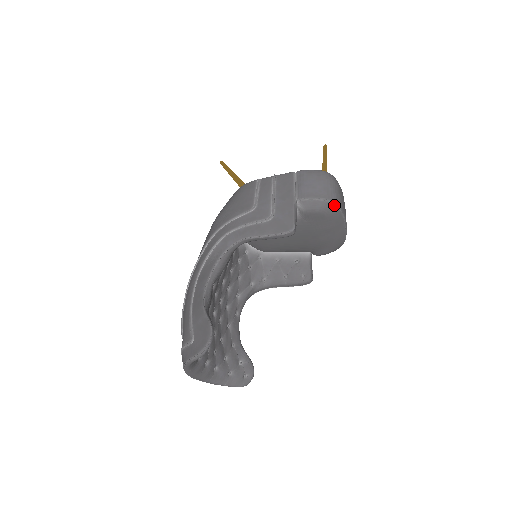
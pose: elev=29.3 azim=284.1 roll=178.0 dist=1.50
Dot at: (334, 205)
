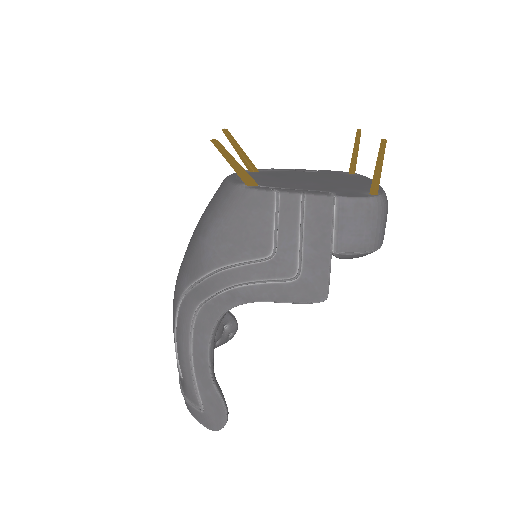
Dot at: occluded
